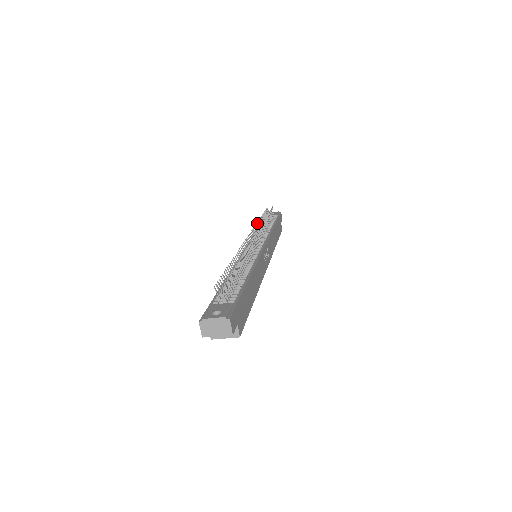
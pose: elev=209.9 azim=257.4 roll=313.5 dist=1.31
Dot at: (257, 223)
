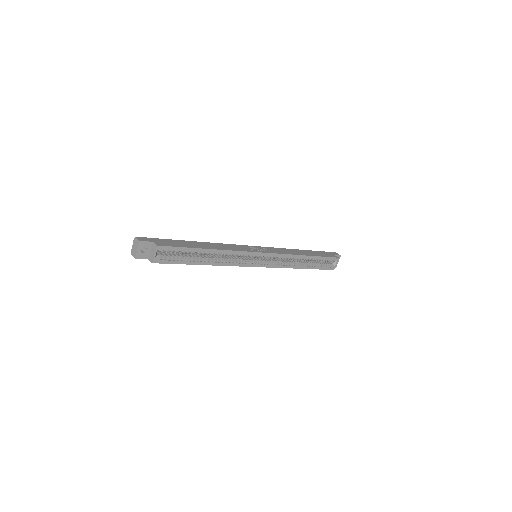
Dot at: occluded
